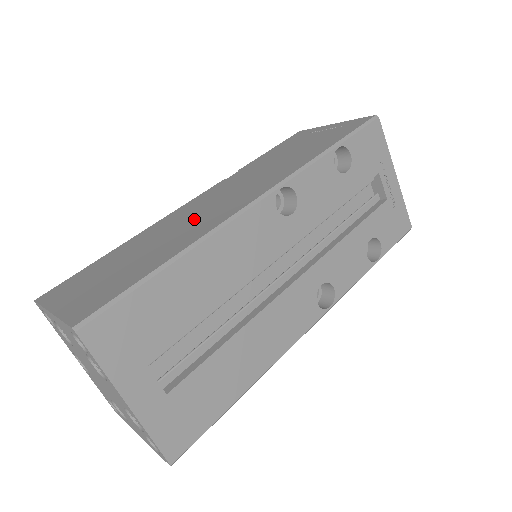
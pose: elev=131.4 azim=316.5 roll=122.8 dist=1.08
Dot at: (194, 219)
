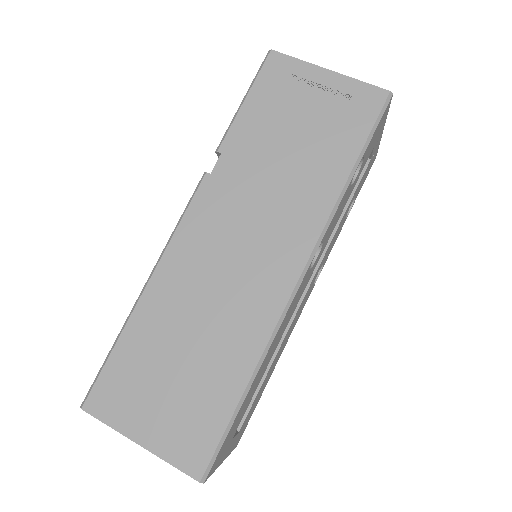
Dot at: (225, 292)
